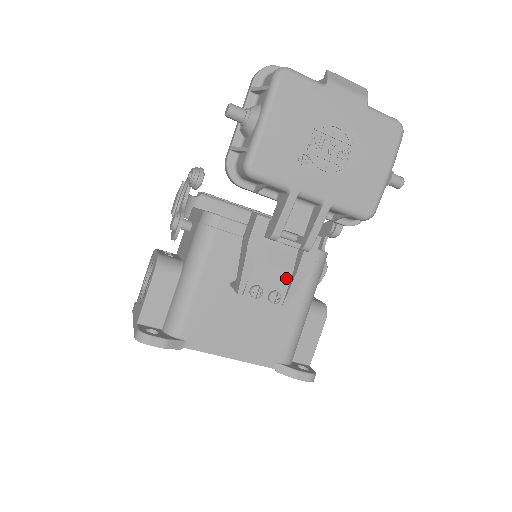
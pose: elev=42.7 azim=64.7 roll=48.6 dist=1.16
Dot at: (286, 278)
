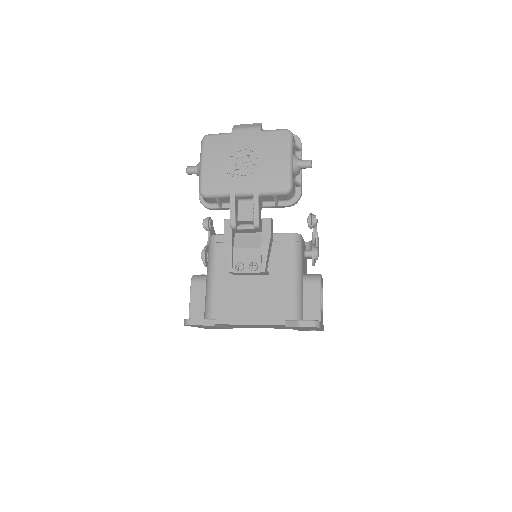
Dot at: (258, 252)
